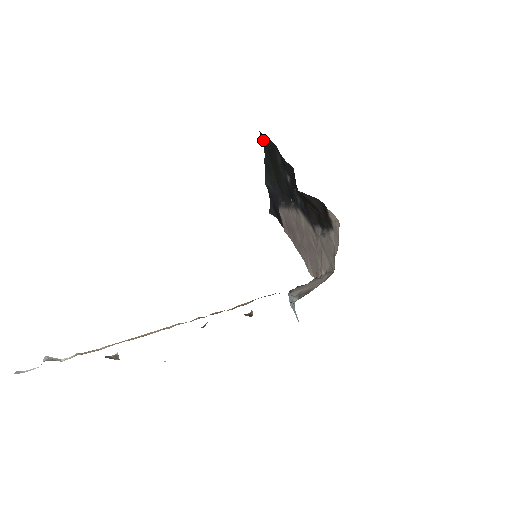
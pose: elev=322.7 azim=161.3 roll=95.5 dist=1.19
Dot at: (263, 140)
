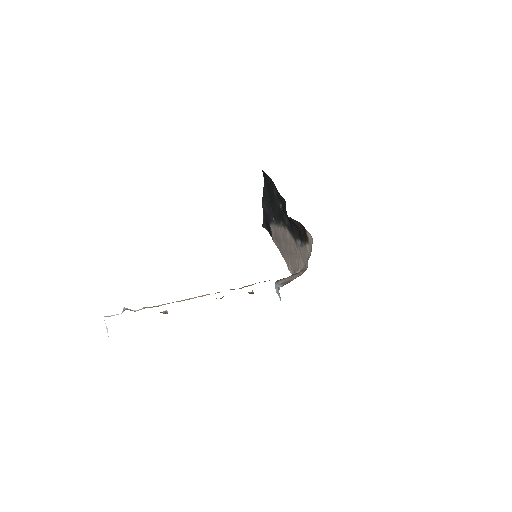
Dot at: (264, 176)
